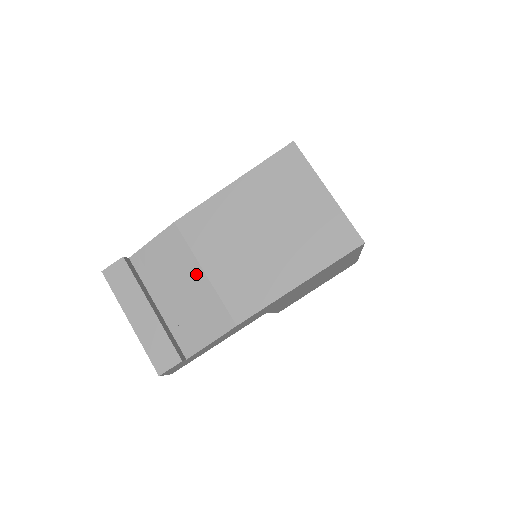
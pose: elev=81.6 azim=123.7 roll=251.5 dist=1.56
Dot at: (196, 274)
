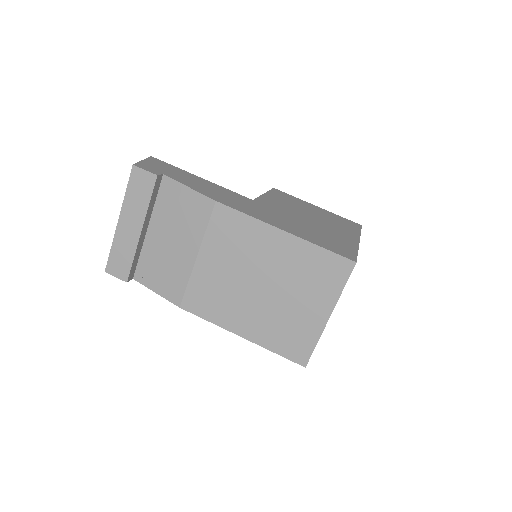
Dot at: (191, 250)
